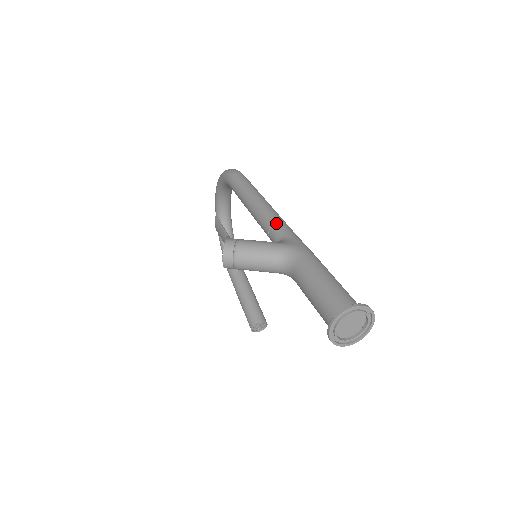
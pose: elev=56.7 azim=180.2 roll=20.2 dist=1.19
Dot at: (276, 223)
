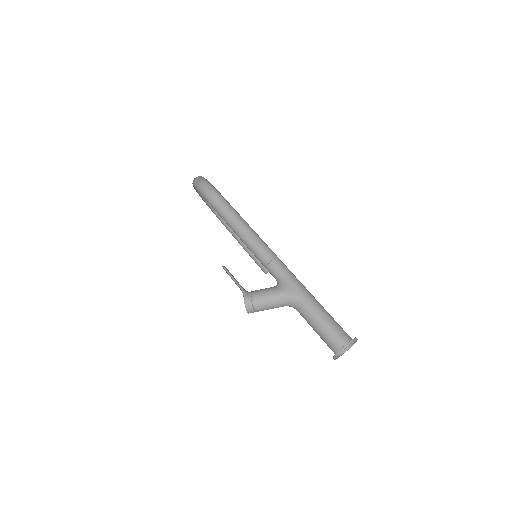
Dot at: (269, 263)
